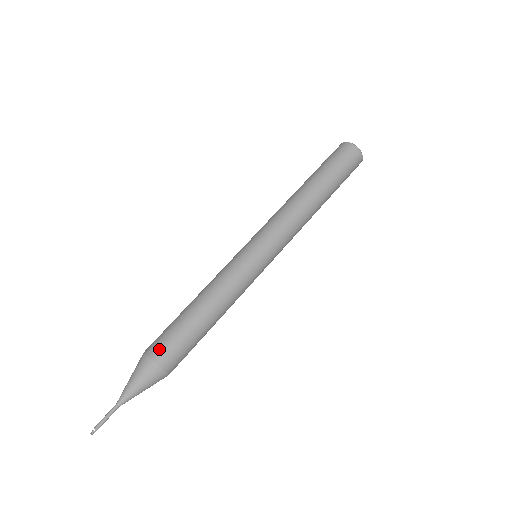
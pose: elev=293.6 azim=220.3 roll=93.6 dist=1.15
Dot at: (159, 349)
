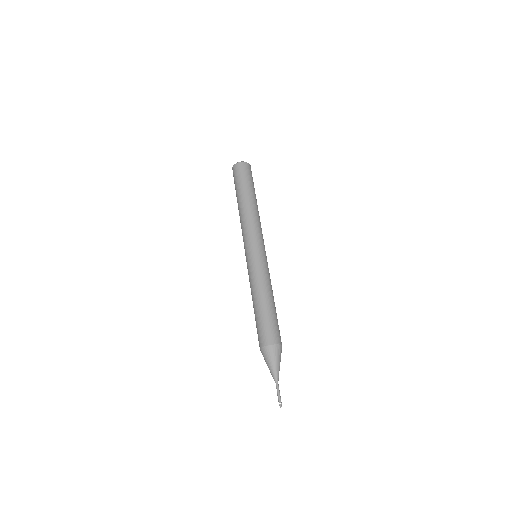
Dot at: (270, 337)
